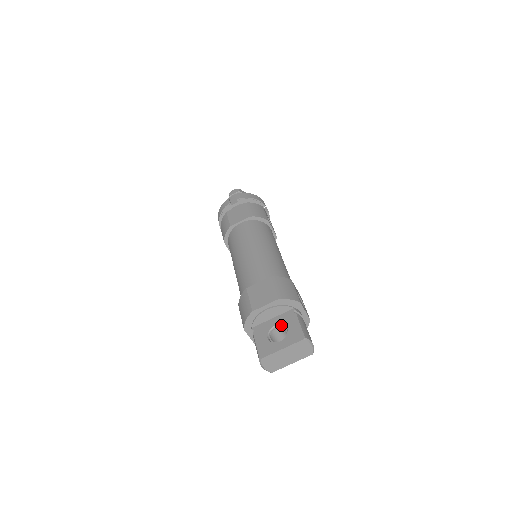
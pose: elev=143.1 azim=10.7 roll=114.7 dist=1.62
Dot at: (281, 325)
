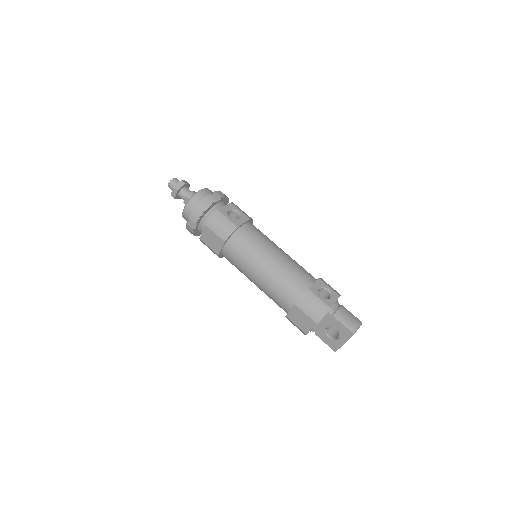
Dot at: occluded
